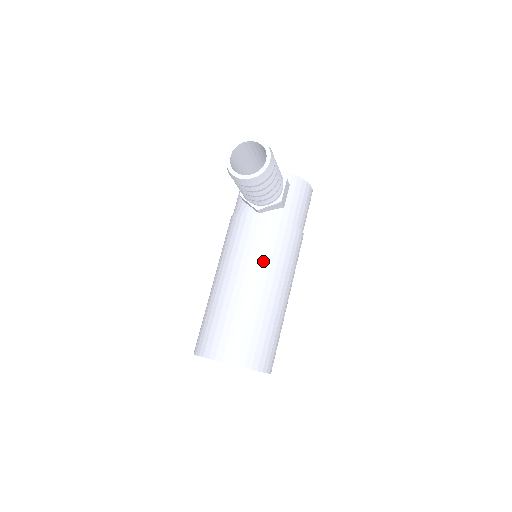
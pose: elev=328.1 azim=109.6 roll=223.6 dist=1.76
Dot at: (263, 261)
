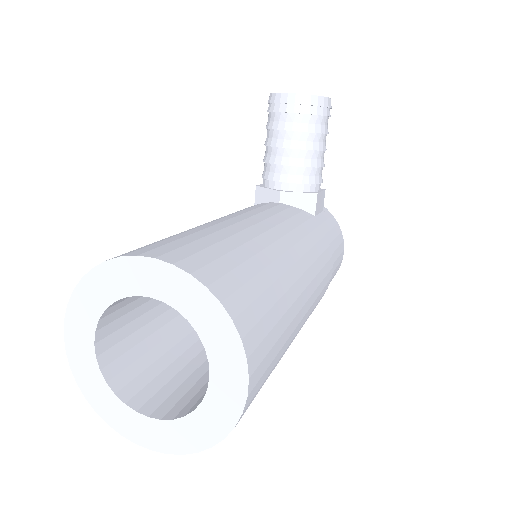
Dot at: (280, 223)
